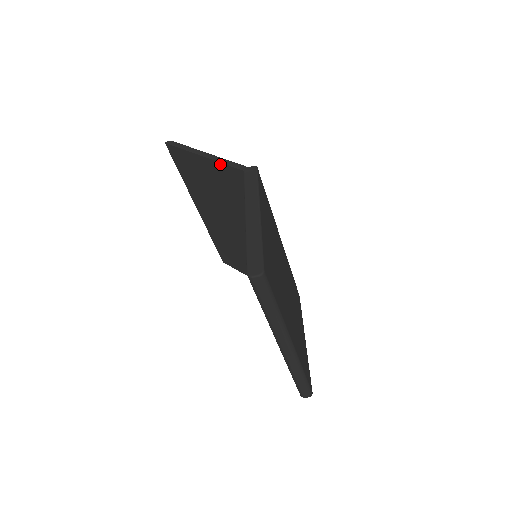
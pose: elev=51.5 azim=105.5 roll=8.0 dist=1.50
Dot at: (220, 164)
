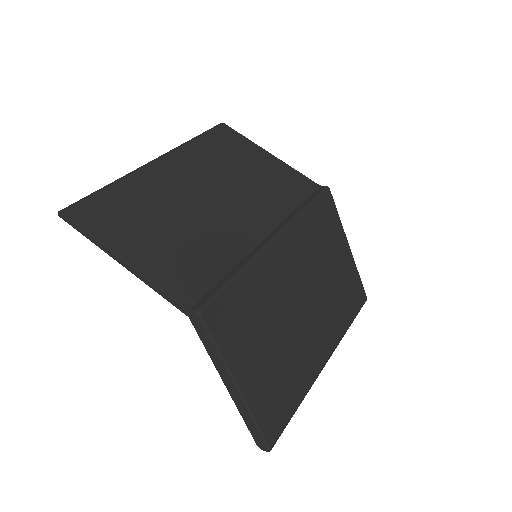
Dot at: (152, 285)
